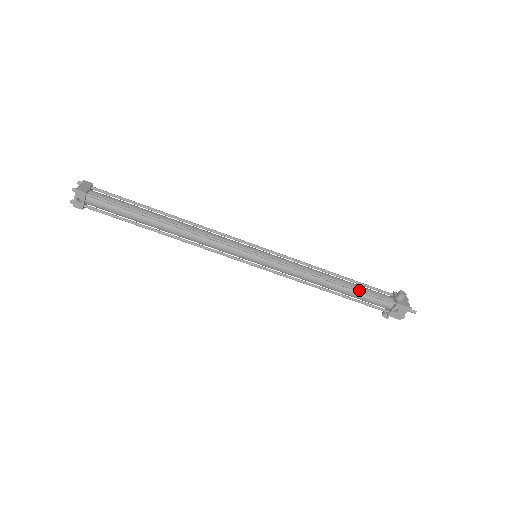
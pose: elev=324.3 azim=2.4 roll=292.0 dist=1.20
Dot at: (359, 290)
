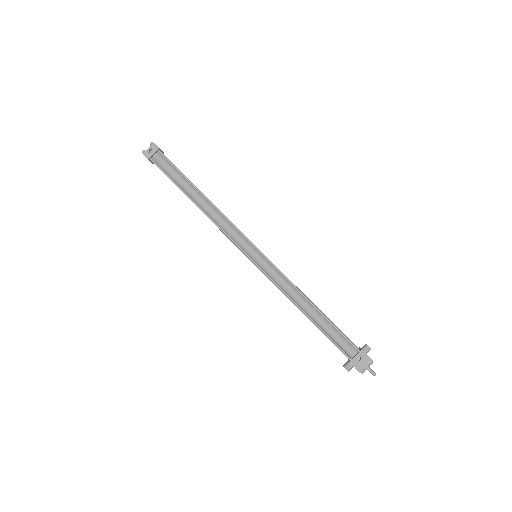
Dot at: (331, 322)
